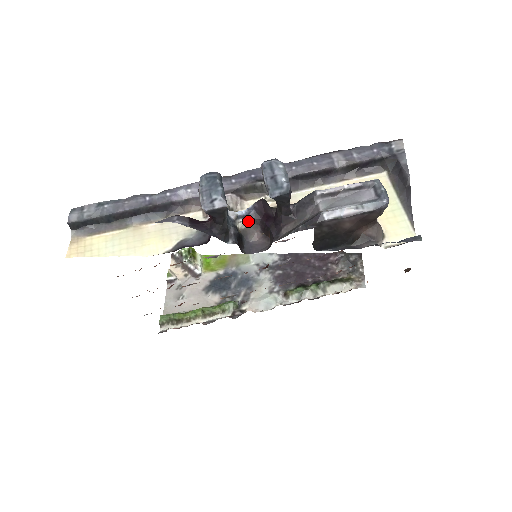
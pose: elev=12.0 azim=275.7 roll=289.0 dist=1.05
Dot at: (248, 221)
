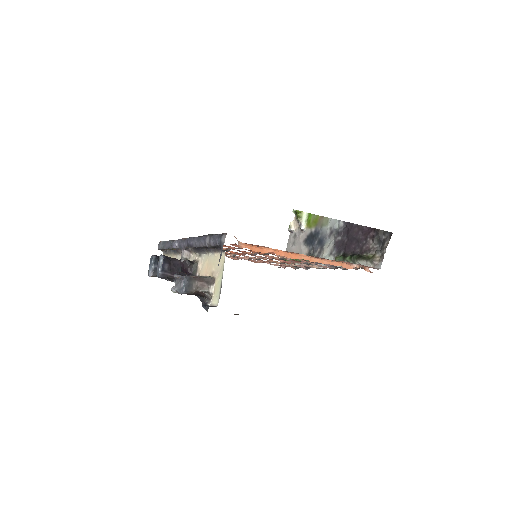
Dot at: occluded
